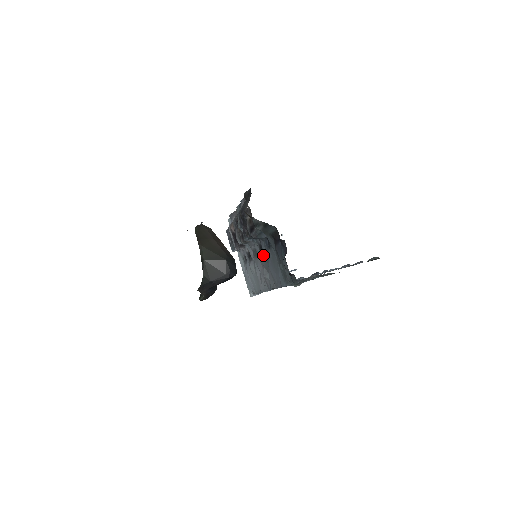
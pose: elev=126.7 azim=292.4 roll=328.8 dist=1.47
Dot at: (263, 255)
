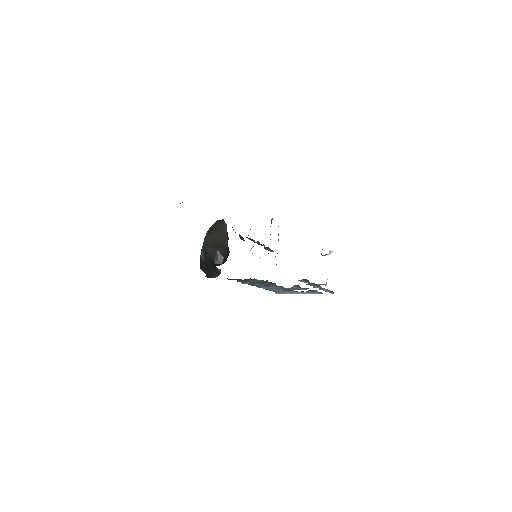
Dot at: occluded
